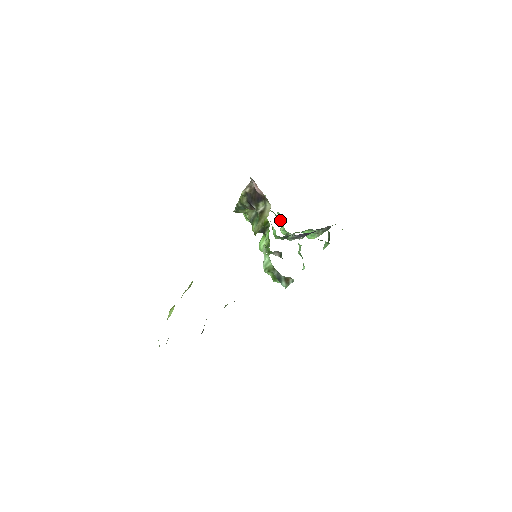
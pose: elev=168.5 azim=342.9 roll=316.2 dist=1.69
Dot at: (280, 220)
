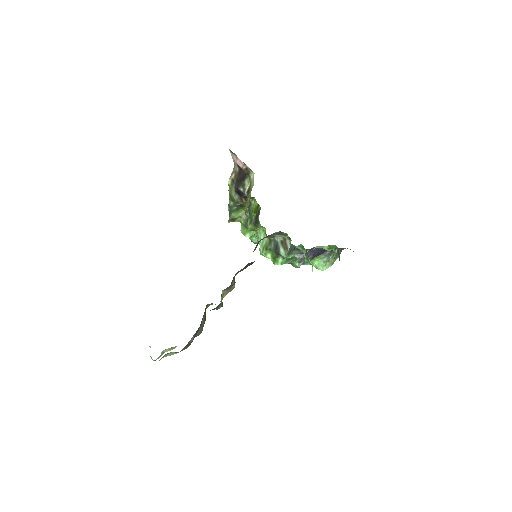
Dot at: occluded
